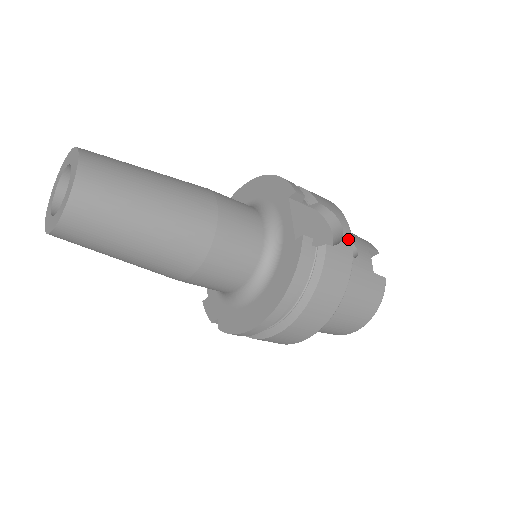
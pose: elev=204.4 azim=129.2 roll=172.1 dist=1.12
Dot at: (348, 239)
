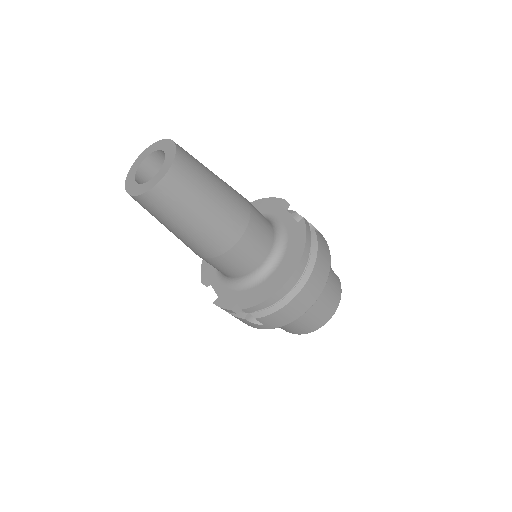
Dot at: (321, 234)
